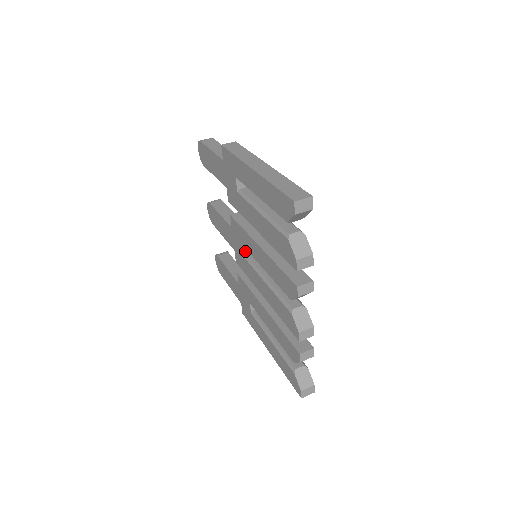
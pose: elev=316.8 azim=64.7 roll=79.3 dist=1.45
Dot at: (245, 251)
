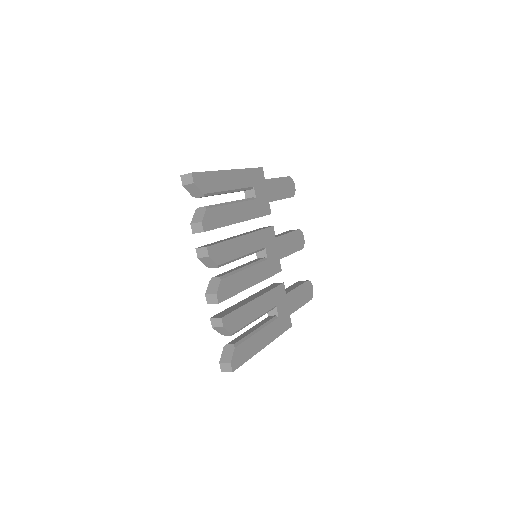
Dot at: (257, 254)
